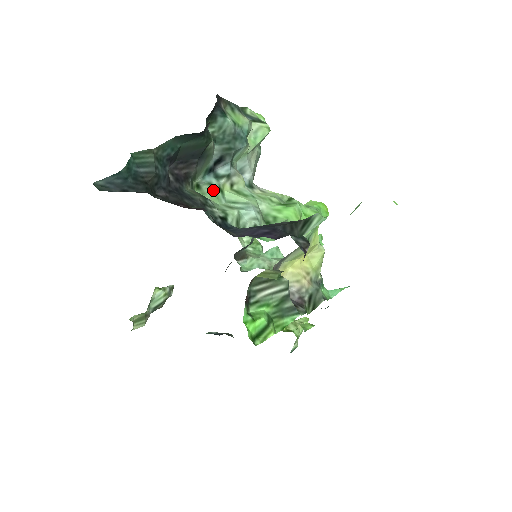
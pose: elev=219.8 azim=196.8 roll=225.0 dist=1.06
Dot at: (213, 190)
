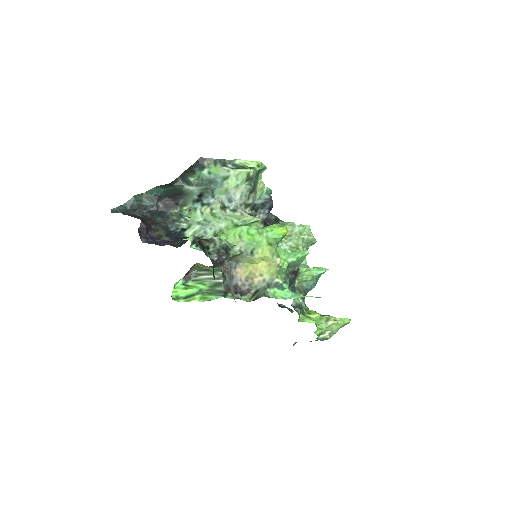
Dot at: (195, 212)
